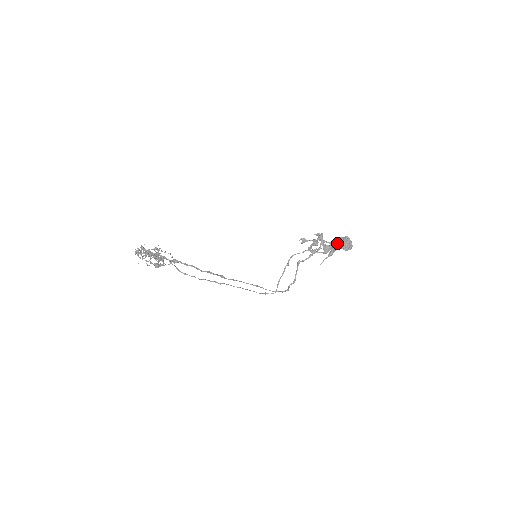
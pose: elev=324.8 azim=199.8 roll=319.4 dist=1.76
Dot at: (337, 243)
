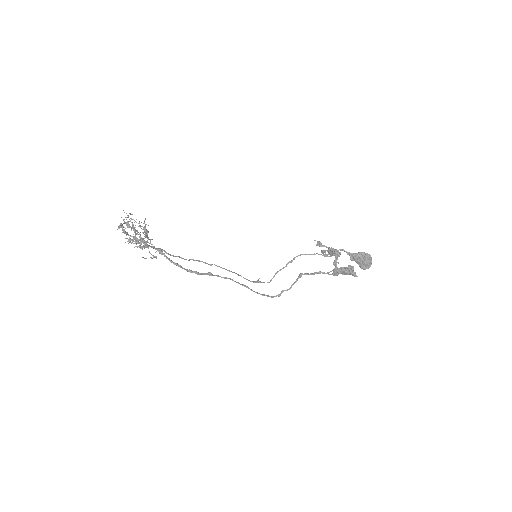
Dot at: (350, 272)
